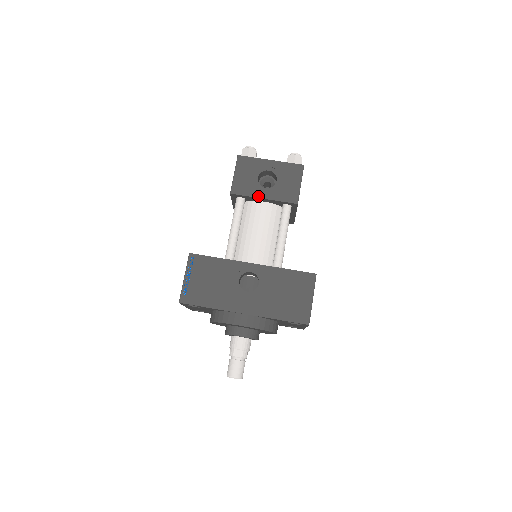
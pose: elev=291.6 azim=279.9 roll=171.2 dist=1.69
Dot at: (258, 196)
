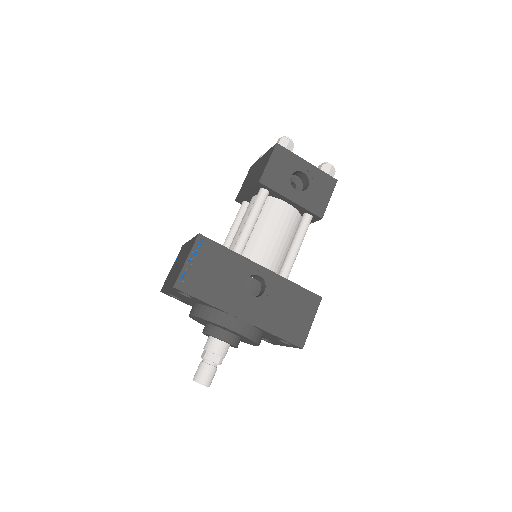
Dot at: (287, 196)
